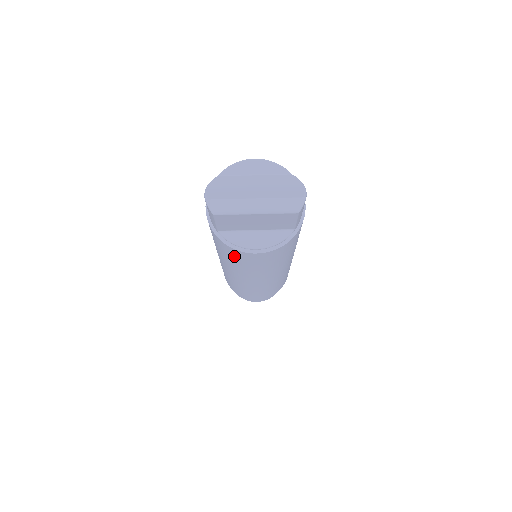
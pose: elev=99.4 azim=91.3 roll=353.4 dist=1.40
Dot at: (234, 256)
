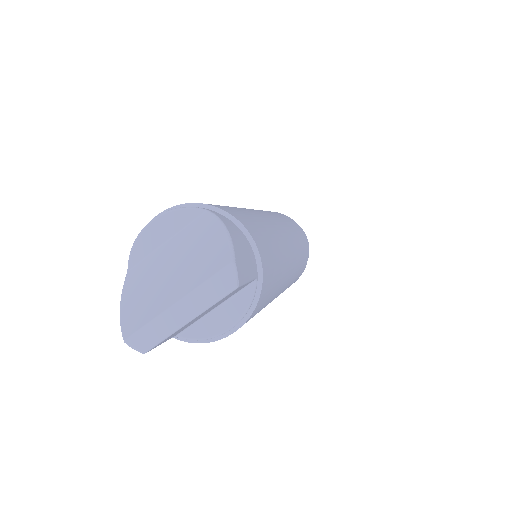
Dot at: occluded
